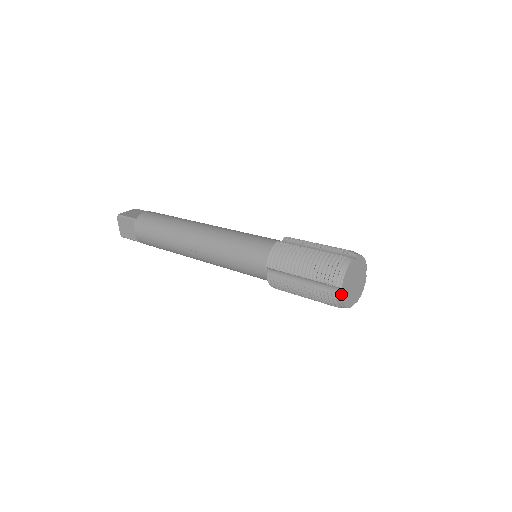
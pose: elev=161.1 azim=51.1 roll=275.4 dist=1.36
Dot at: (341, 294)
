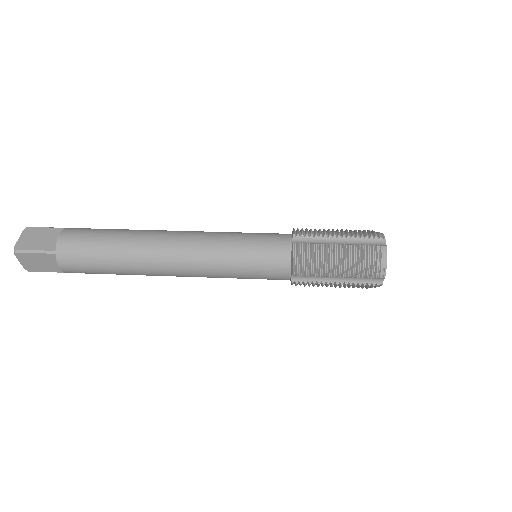
Dot at: (382, 282)
